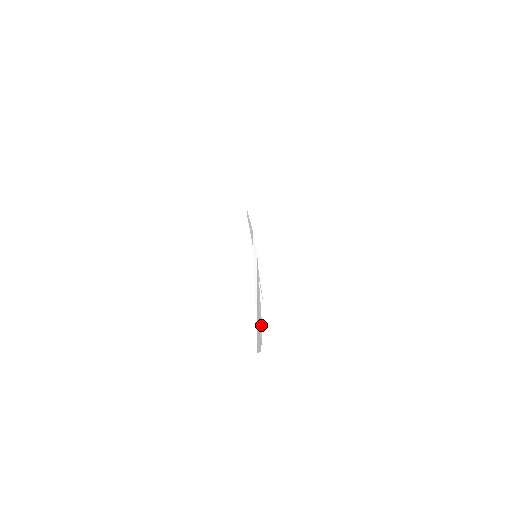
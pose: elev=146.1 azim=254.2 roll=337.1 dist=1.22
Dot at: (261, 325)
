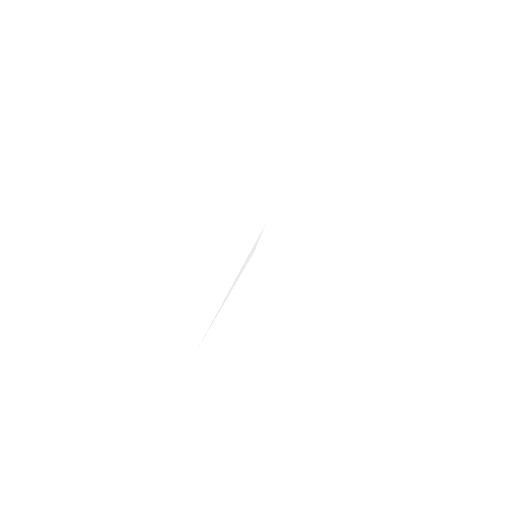
Dot at: occluded
